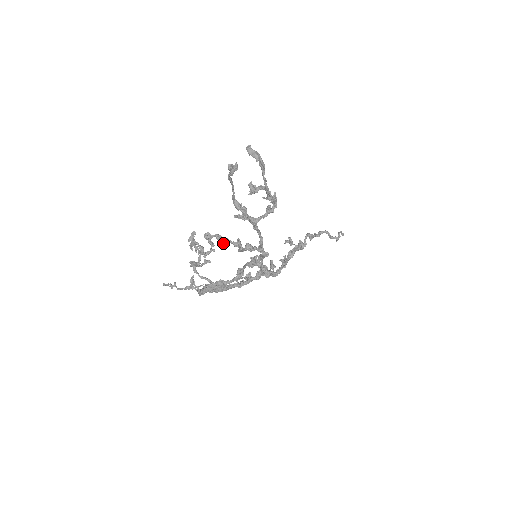
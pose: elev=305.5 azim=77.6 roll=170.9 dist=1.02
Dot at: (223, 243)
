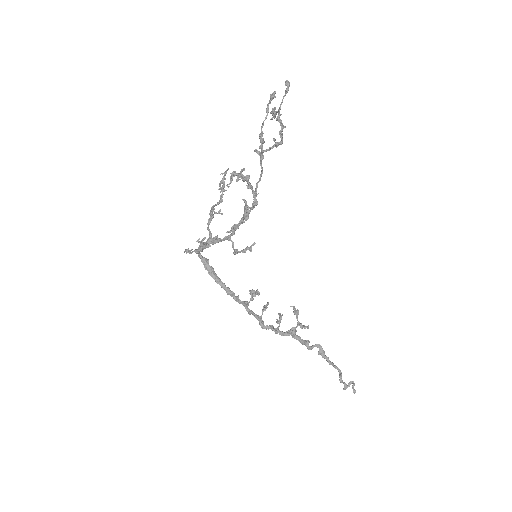
Dot at: (237, 180)
